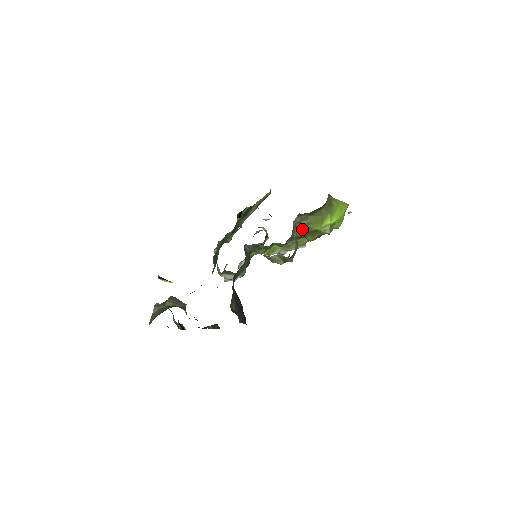
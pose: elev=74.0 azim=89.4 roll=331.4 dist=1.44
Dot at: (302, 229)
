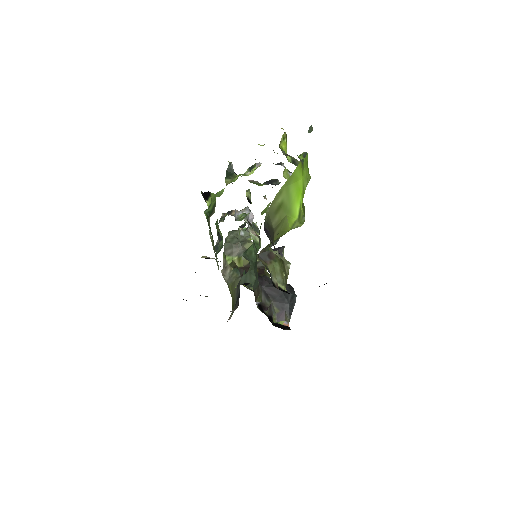
Dot at: (273, 242)
